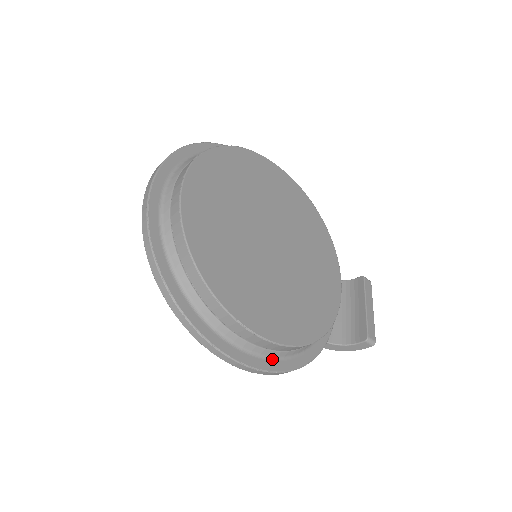
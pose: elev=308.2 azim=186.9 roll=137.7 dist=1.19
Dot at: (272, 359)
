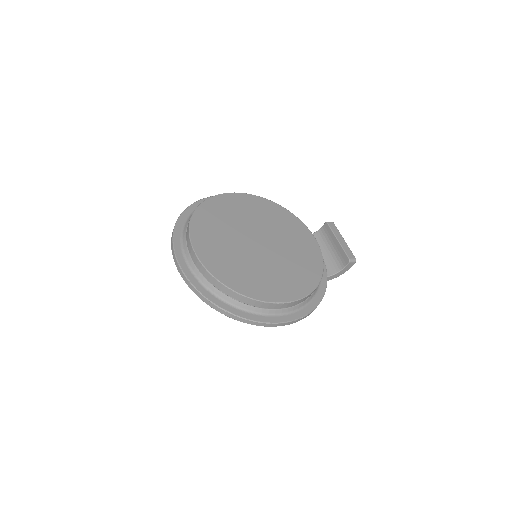
Dot at: (301, 309)
